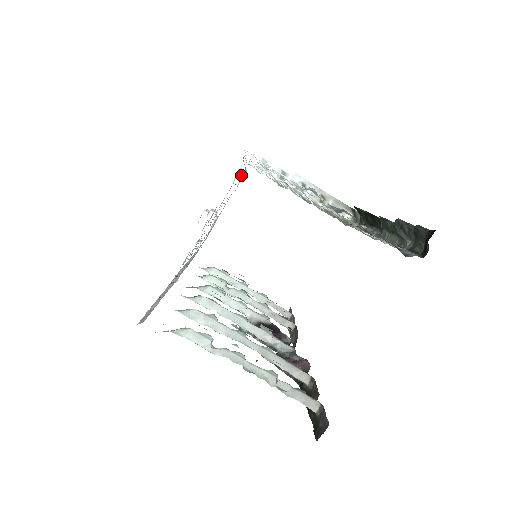
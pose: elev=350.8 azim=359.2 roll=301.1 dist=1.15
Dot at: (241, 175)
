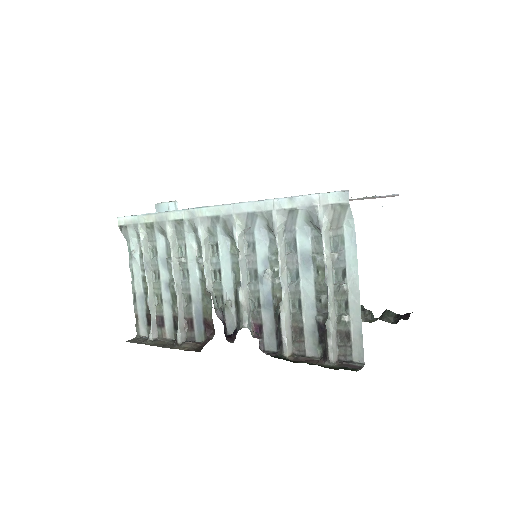
Dot at: occluded
